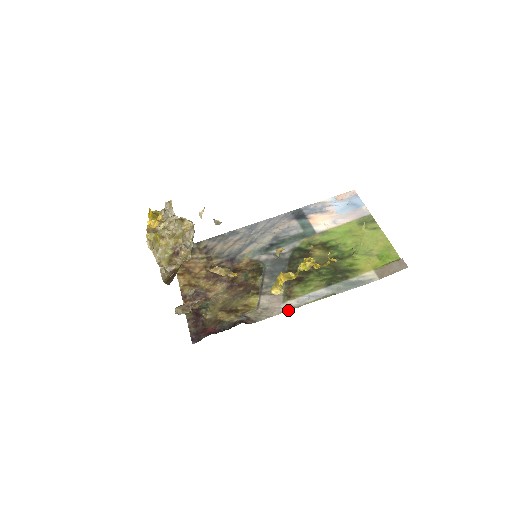
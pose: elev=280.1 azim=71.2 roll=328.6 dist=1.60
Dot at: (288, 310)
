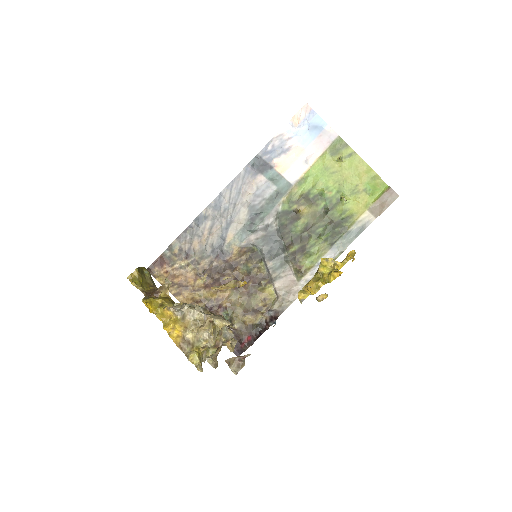
Dot at: occluded
